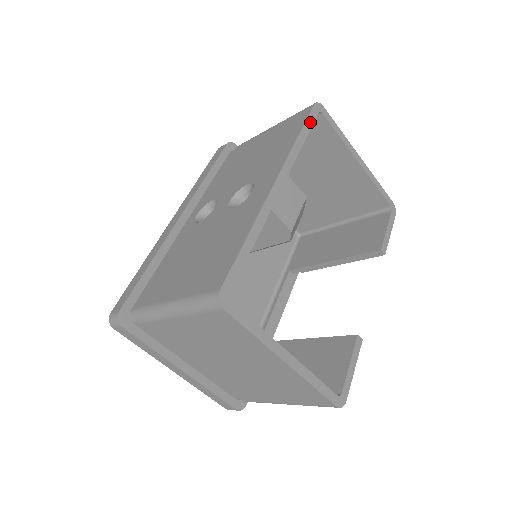
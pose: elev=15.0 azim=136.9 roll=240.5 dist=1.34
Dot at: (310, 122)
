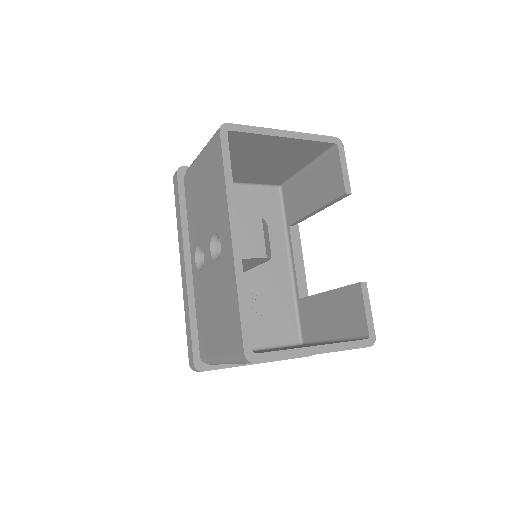
Dot at: (226, 152)
